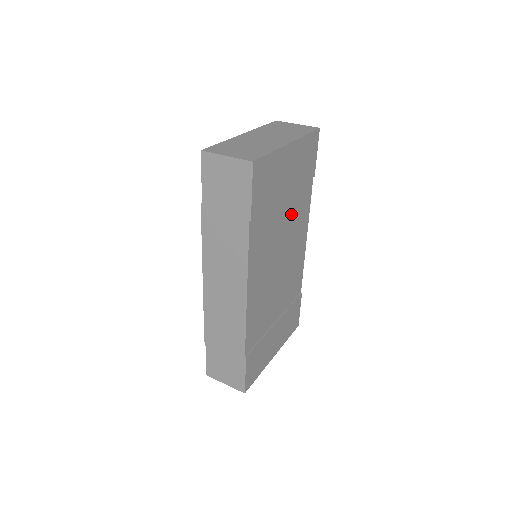
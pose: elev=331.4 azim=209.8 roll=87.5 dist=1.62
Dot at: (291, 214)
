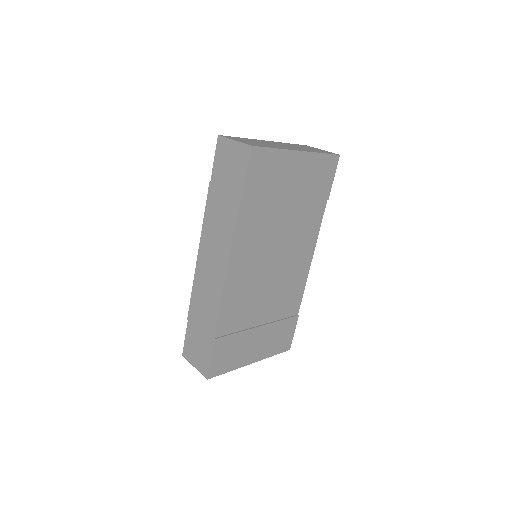
Dot at: (294, 222)
